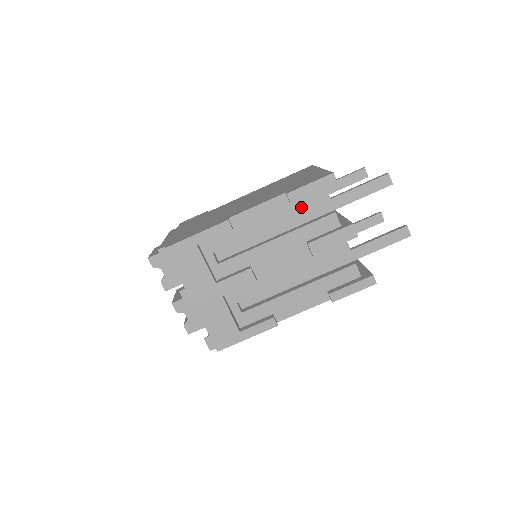
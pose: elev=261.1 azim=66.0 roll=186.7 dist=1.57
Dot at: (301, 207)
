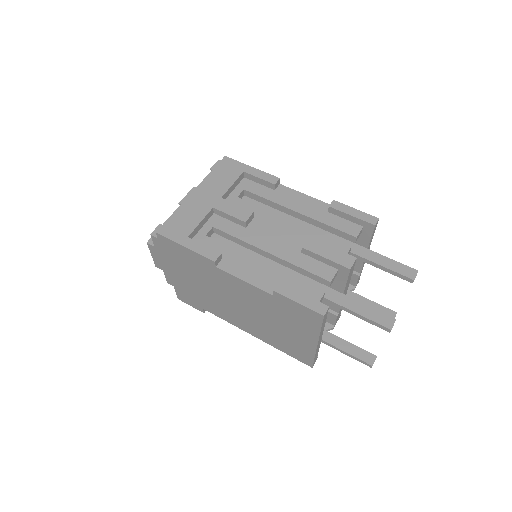
Dot at: (332, 221)
